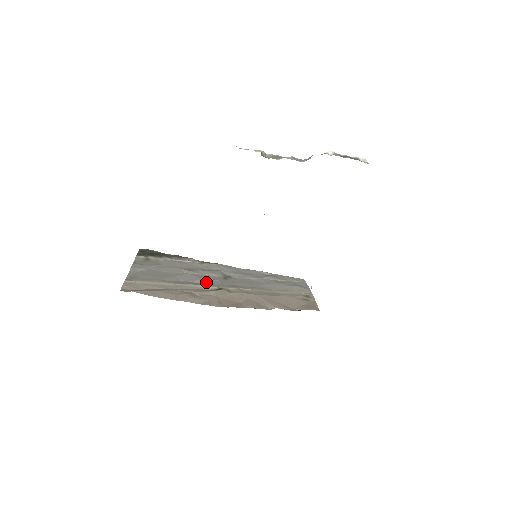
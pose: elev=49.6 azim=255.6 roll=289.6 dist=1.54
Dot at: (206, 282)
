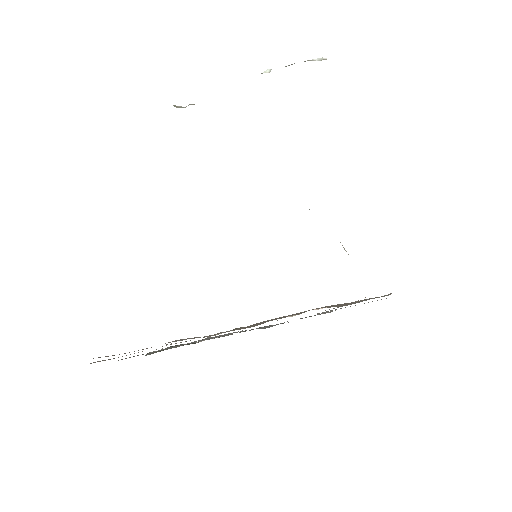
Dot at: occluded
